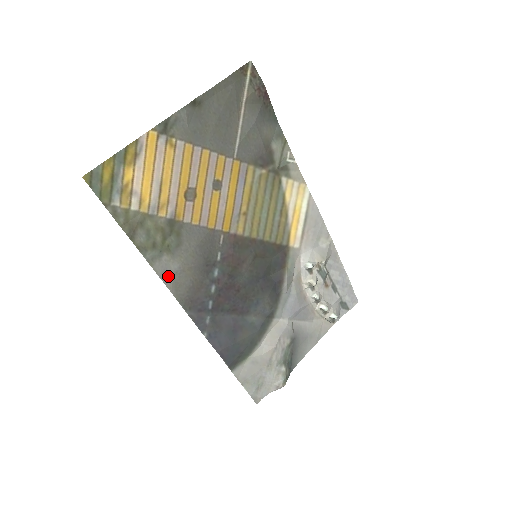
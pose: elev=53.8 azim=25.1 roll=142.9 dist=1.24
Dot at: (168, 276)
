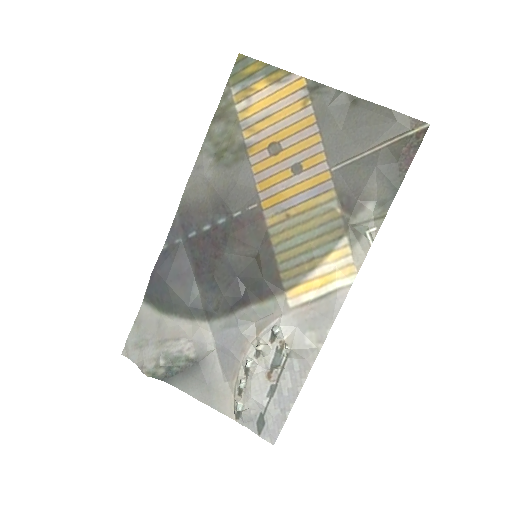
Dot at: (198, 173)
